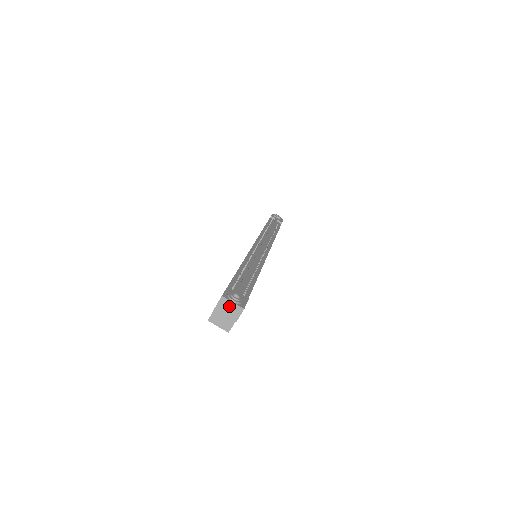
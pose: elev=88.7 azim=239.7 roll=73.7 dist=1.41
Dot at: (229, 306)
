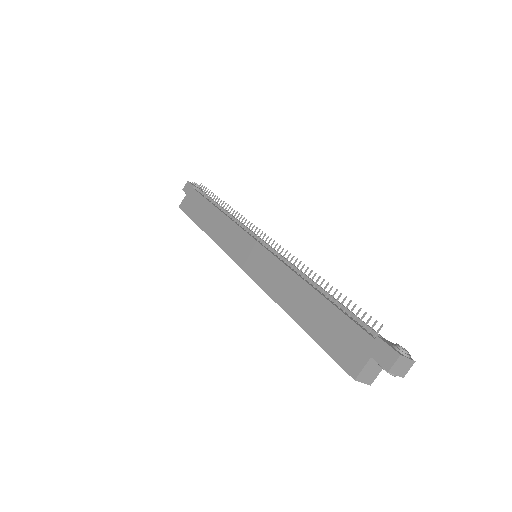
Dot at: (403, 363)
